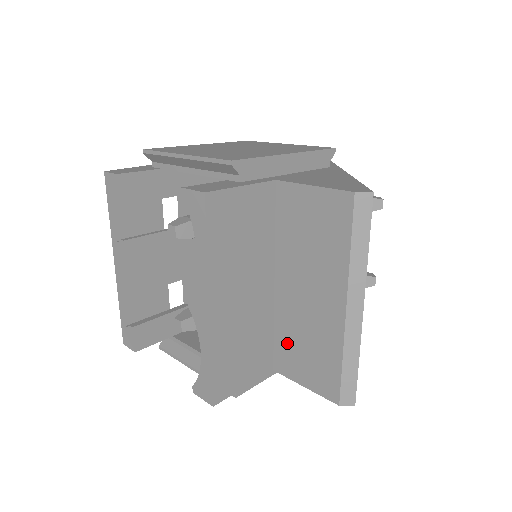
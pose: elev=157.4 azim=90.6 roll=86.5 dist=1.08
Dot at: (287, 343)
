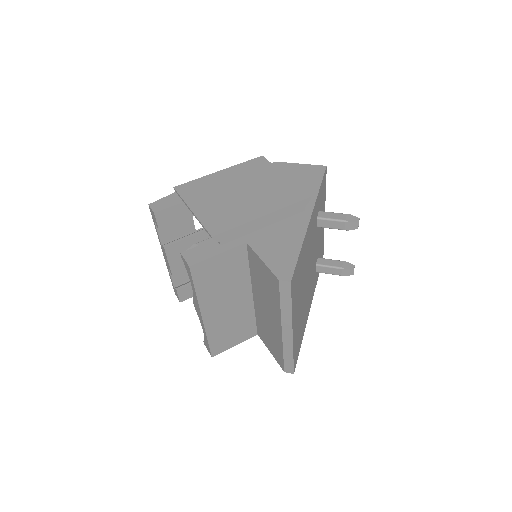
Dot at: (261, 327)
